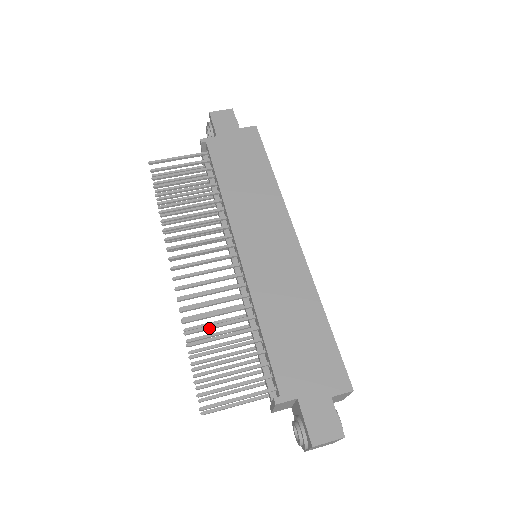
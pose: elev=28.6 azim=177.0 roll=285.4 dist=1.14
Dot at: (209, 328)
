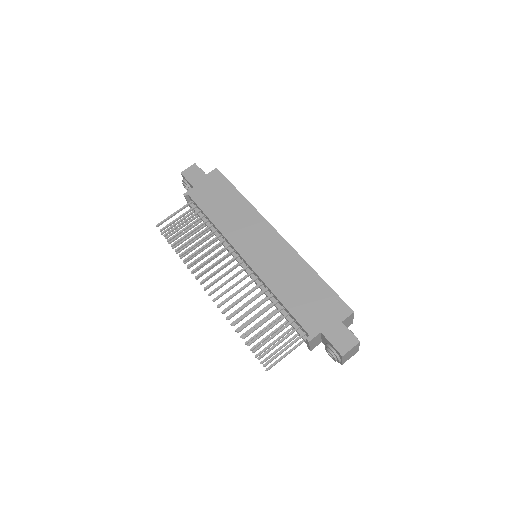
Dot at: (246, 315)
